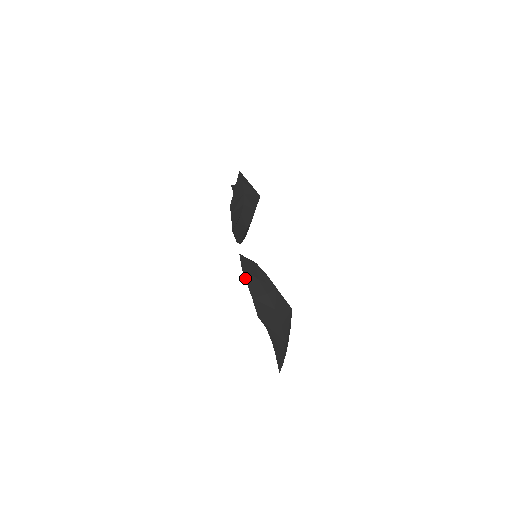
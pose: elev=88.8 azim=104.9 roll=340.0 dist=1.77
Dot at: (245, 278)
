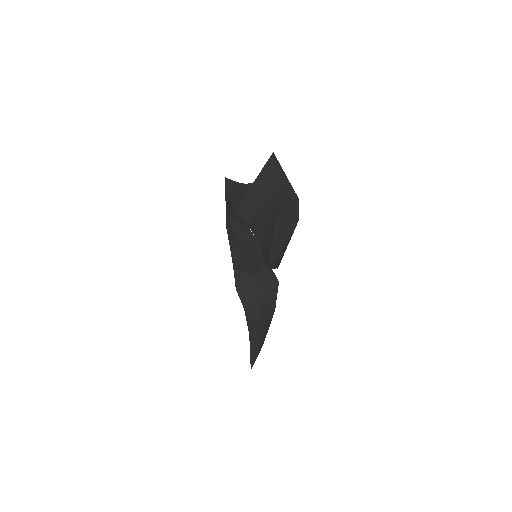
Dot at: (227, 201)
